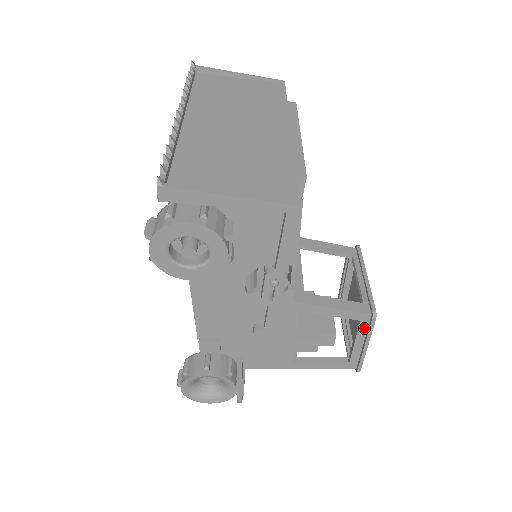
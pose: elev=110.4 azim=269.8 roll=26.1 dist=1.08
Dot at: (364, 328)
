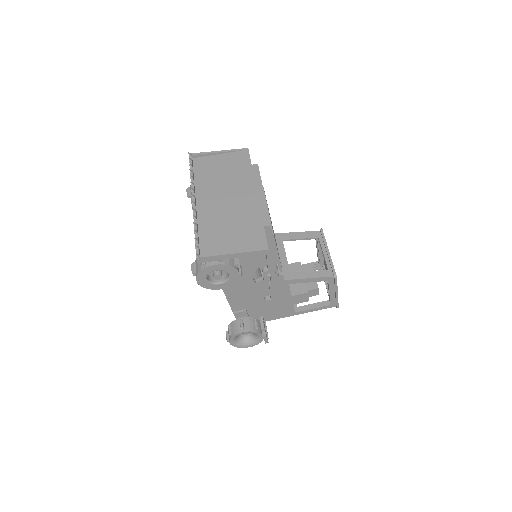
Dot at: (332, 284)
